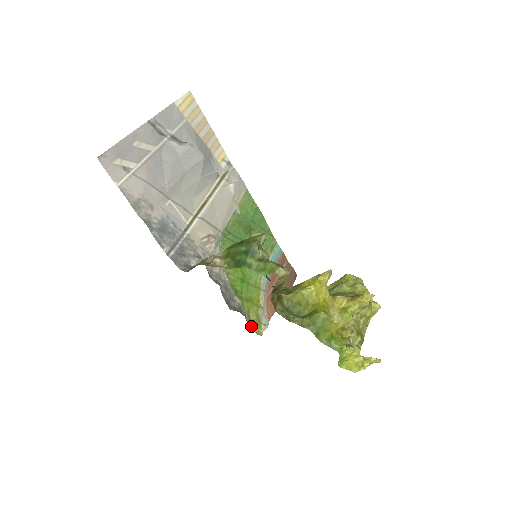
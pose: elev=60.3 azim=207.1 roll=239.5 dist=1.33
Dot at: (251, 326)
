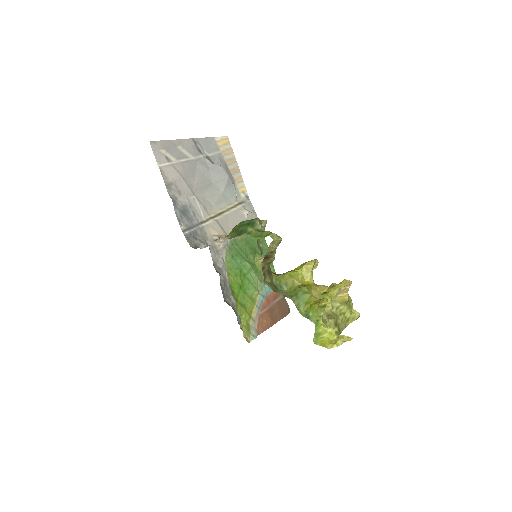
Dot at: (240, 328)
